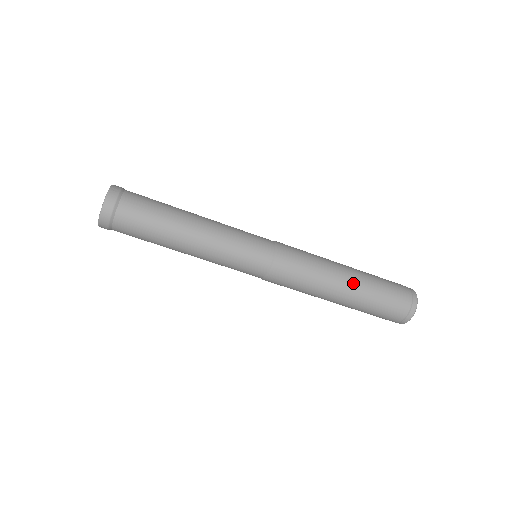
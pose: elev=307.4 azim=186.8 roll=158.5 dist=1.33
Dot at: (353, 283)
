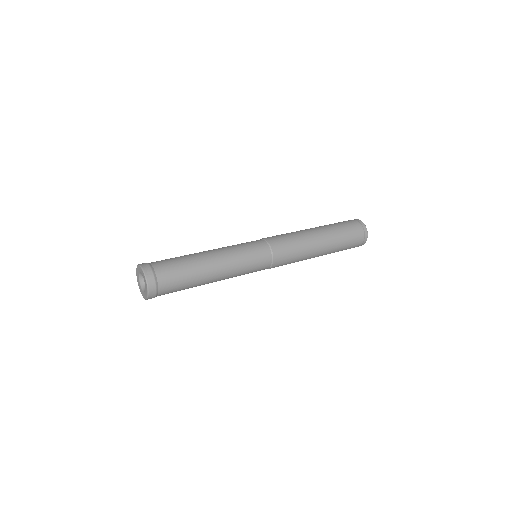
Dot at: (326, 243)
